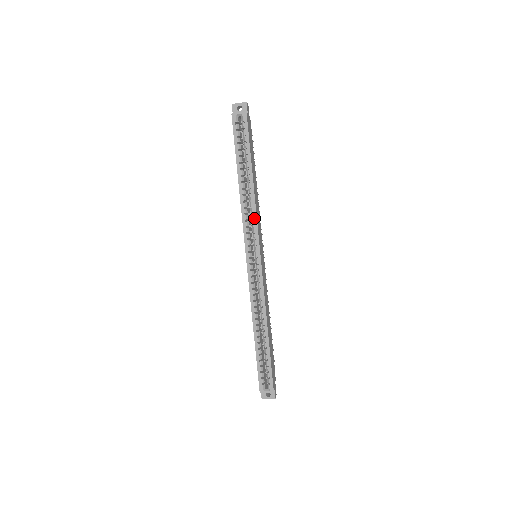
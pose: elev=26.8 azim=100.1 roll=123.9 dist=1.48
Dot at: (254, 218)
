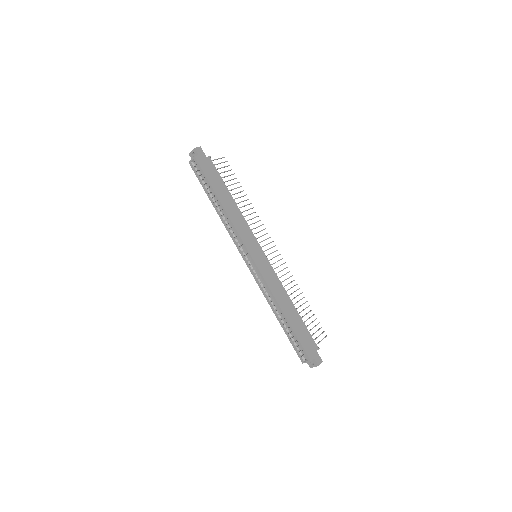
Dot at: (235, 230)
